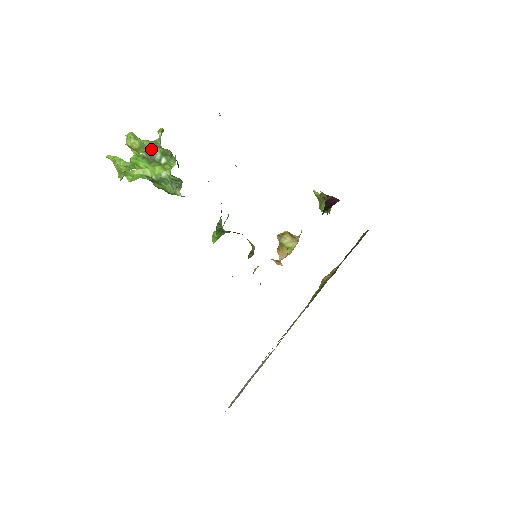
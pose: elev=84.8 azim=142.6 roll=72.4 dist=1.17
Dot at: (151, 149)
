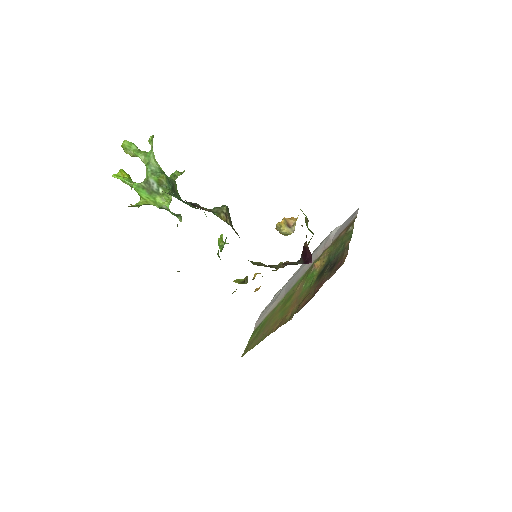
Dot at: (147, 175)
